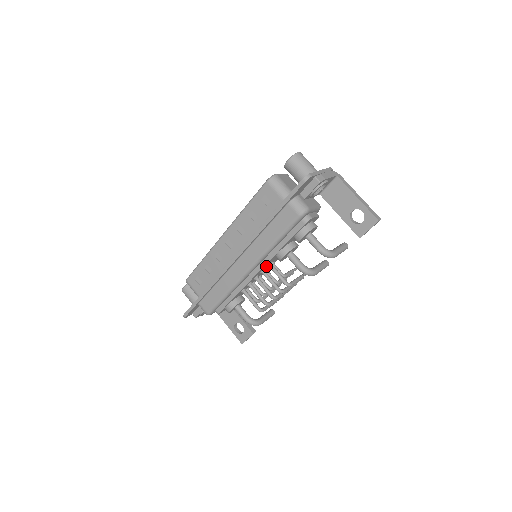
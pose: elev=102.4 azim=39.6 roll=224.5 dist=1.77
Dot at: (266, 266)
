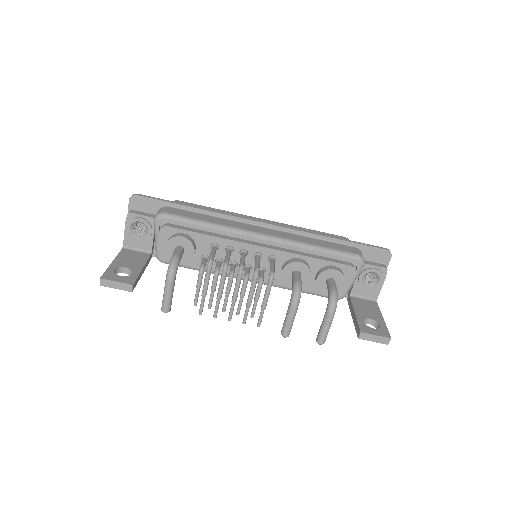
Dot at: (265, 259)
